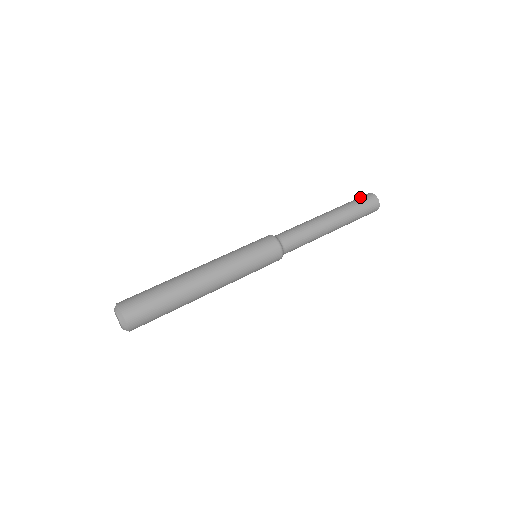
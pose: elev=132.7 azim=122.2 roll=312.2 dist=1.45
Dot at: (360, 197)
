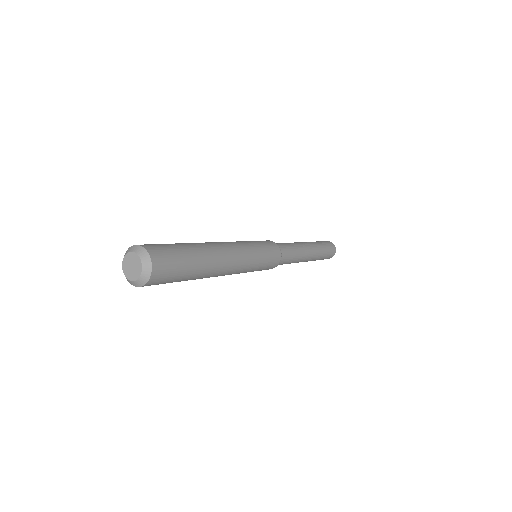
Dot at: (325, 241)
